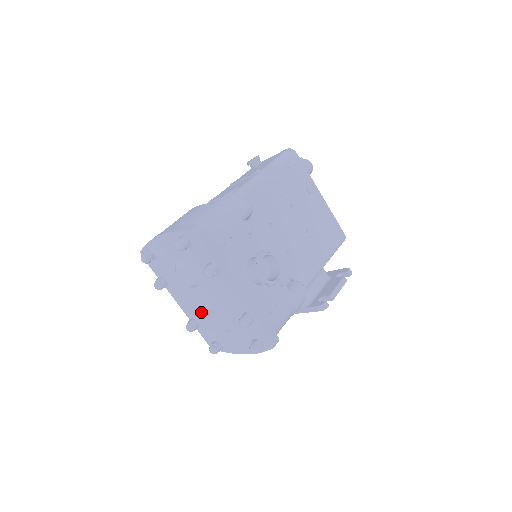
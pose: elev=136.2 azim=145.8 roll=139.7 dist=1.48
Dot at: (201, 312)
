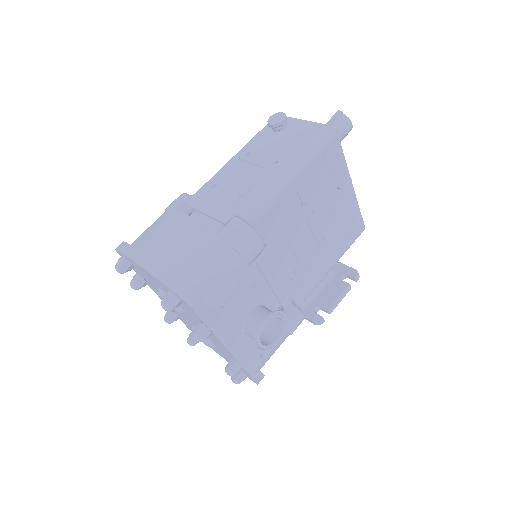
Dot at: (183, 318)
